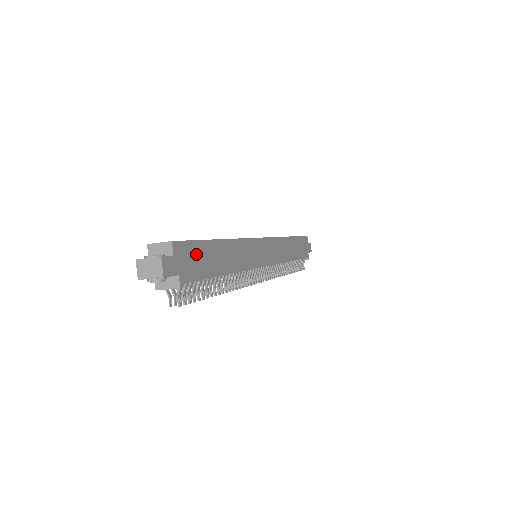
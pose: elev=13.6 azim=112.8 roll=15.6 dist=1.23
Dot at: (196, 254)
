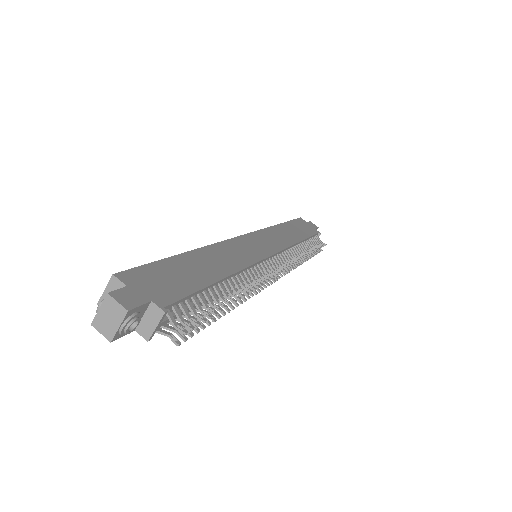
Dot at: (162, 275)
